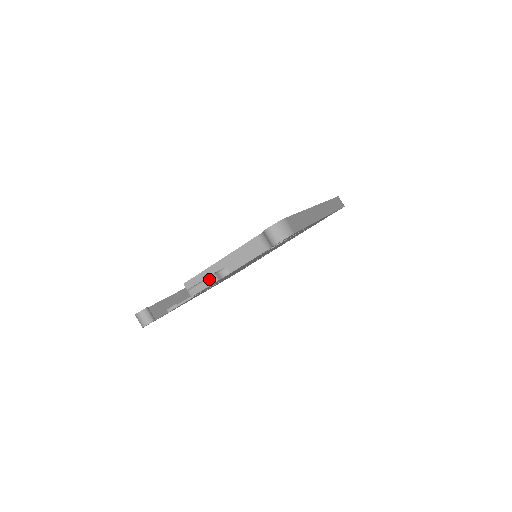
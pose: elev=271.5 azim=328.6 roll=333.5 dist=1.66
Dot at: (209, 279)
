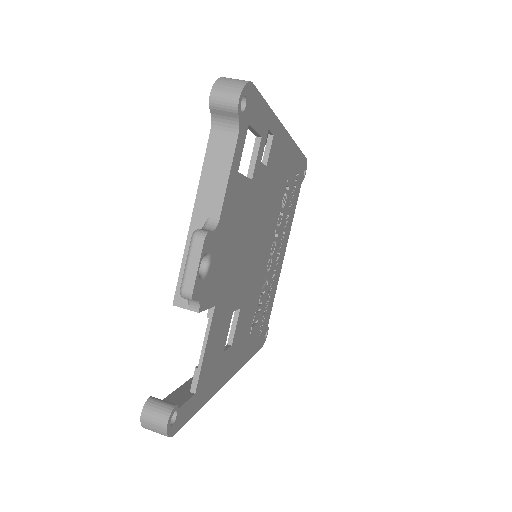
Dot at: (193, 241)
